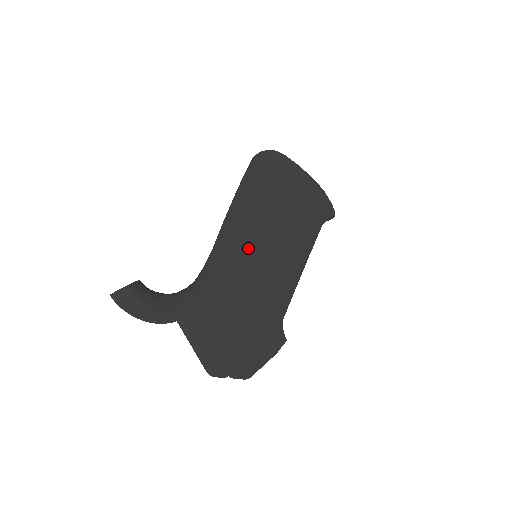
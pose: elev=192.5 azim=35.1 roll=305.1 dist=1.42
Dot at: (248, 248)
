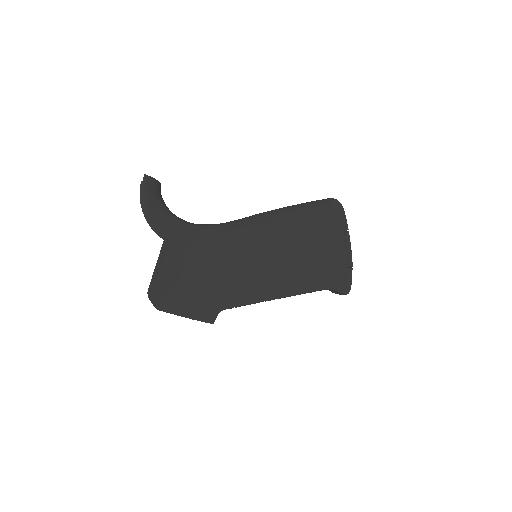
Dot at: (248, 236)
